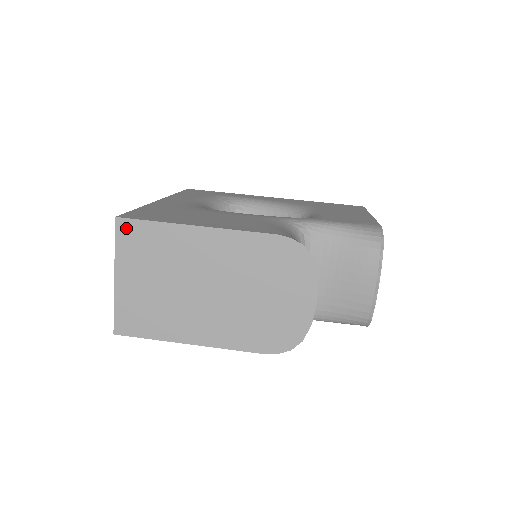
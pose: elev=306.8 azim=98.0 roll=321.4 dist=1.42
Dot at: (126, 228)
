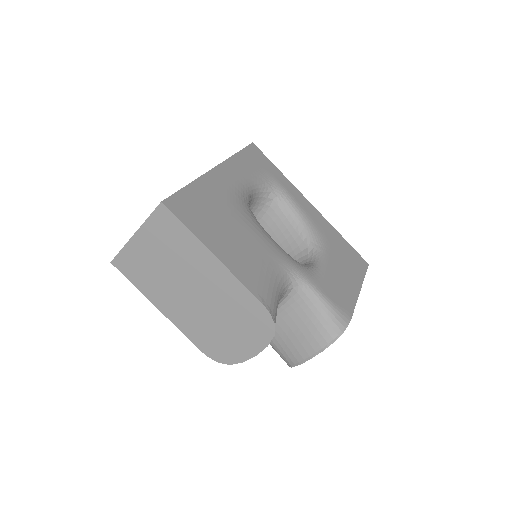
Dot at: (164, 214)
